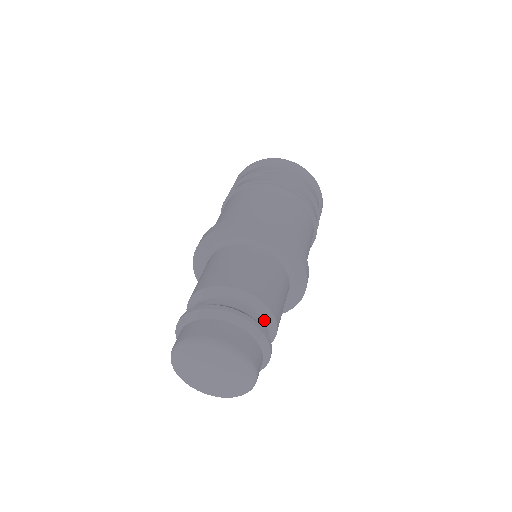
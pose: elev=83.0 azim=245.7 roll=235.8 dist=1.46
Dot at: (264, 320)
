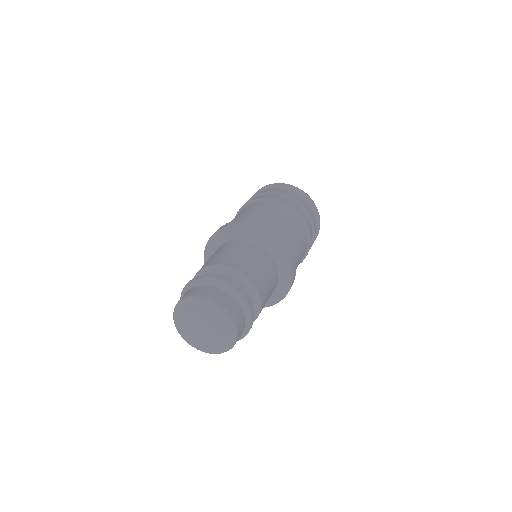
Dot at: (253, 301)
